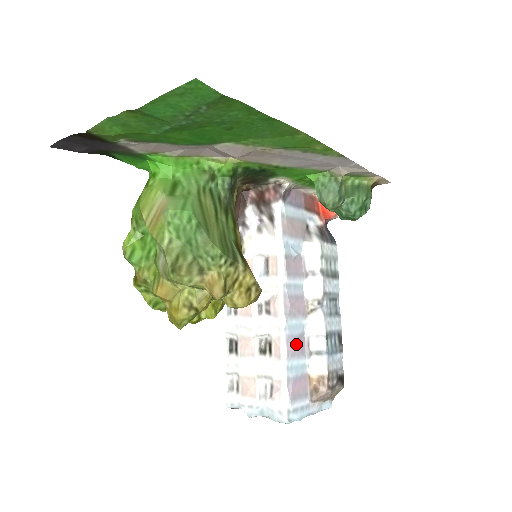
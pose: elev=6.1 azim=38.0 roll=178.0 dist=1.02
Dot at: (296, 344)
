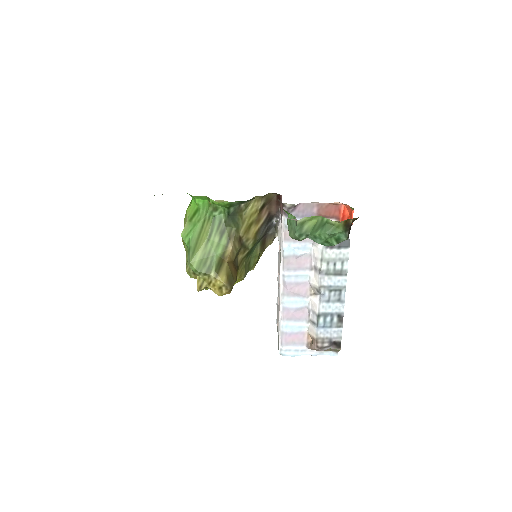
Dot at: (293, 313)
